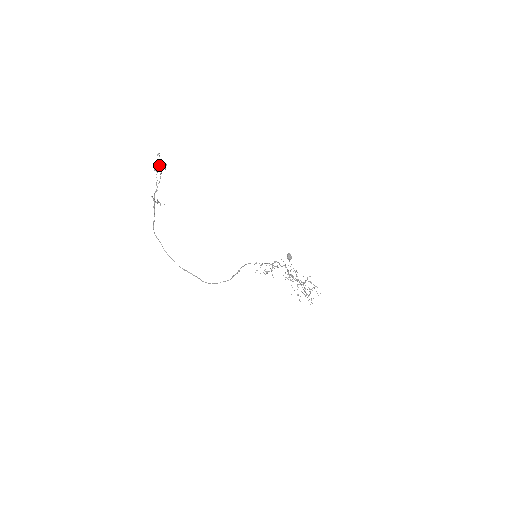
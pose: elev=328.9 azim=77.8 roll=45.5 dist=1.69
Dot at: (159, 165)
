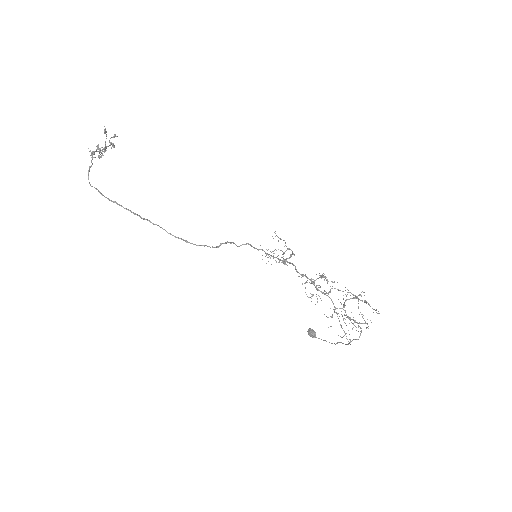
Dot at: (106, 147)
